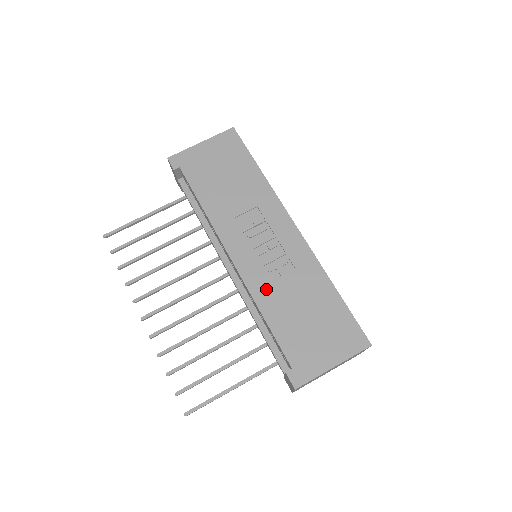
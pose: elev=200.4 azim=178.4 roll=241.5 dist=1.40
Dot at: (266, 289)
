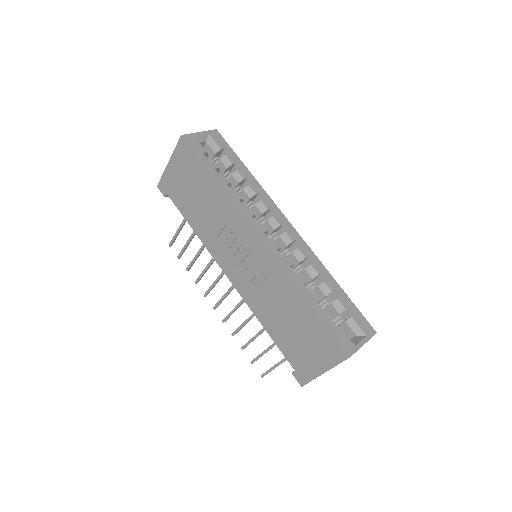
Dot at: (258, 304)
